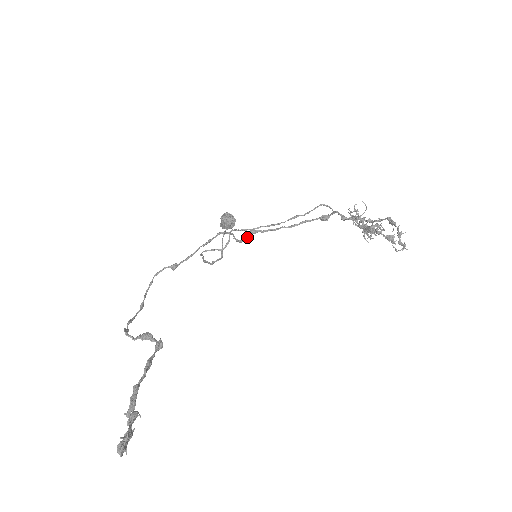
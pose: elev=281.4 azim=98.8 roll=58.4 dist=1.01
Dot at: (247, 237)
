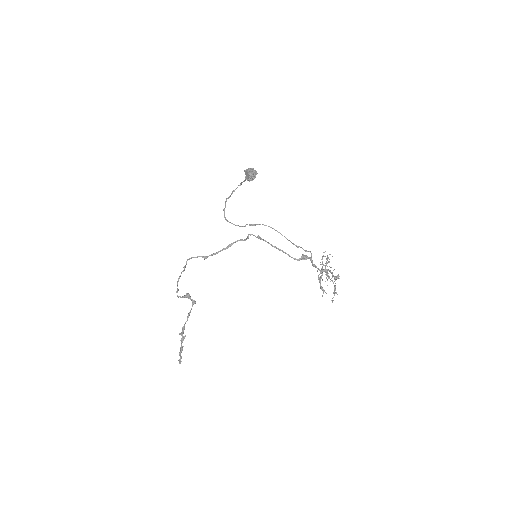
Dot at: occluded
